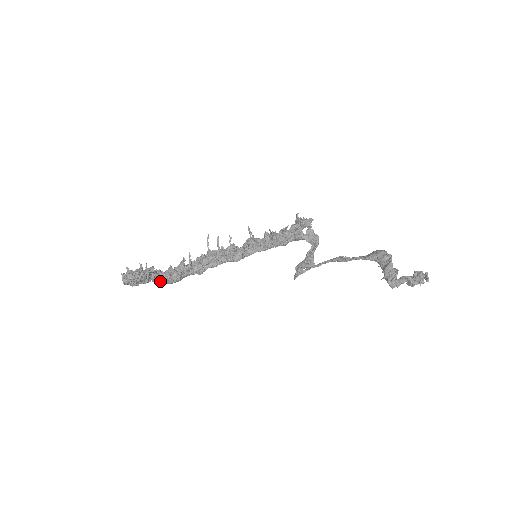
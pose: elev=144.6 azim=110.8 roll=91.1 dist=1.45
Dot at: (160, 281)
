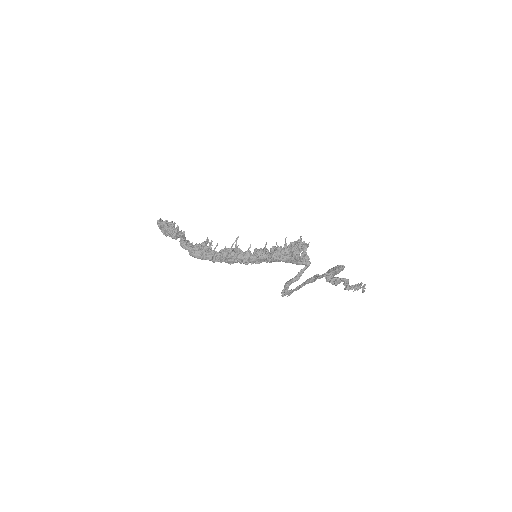
Dot at: (185, 247)
